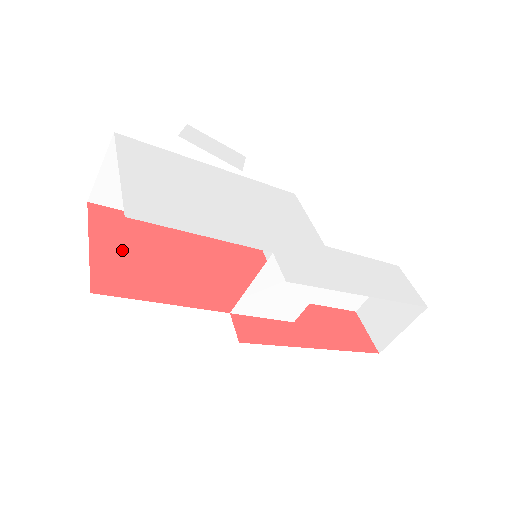
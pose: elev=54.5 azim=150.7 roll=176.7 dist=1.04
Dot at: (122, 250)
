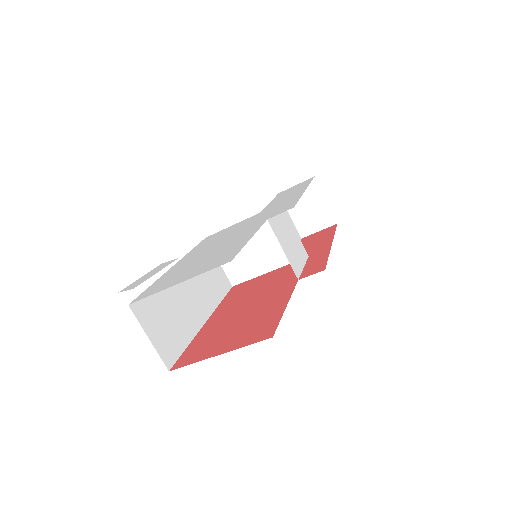
Dot at: (229, 339)
